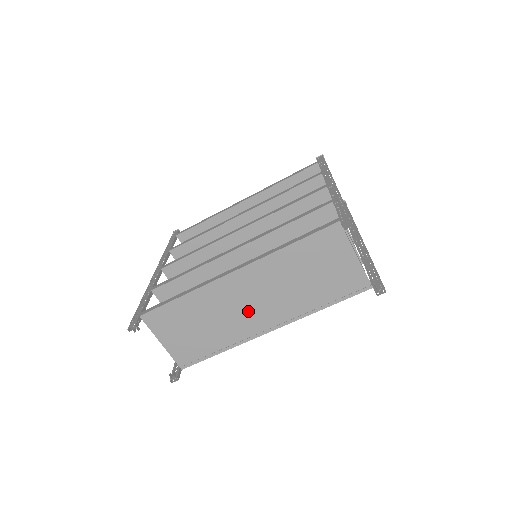
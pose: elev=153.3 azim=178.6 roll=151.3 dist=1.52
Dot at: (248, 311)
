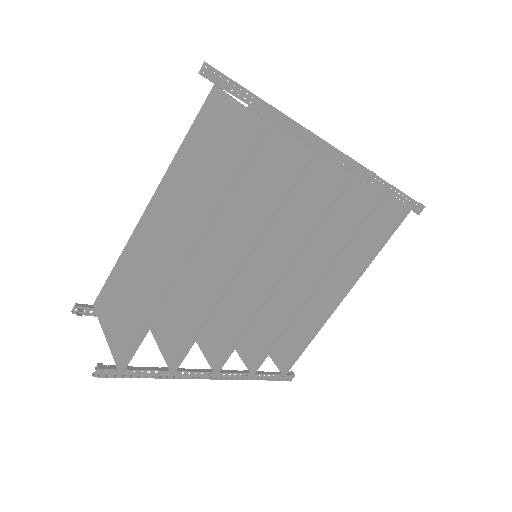
Dot at: (163, 244)
